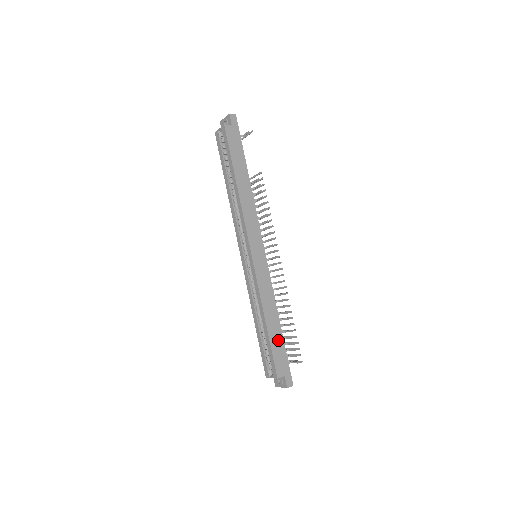
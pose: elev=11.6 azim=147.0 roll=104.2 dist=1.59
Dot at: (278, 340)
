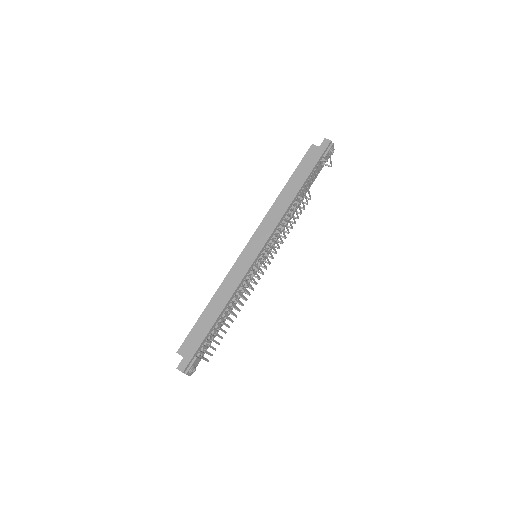
Dot at: (205, 326)
